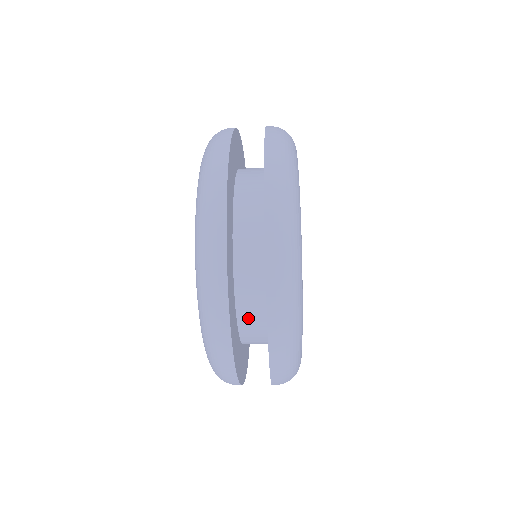
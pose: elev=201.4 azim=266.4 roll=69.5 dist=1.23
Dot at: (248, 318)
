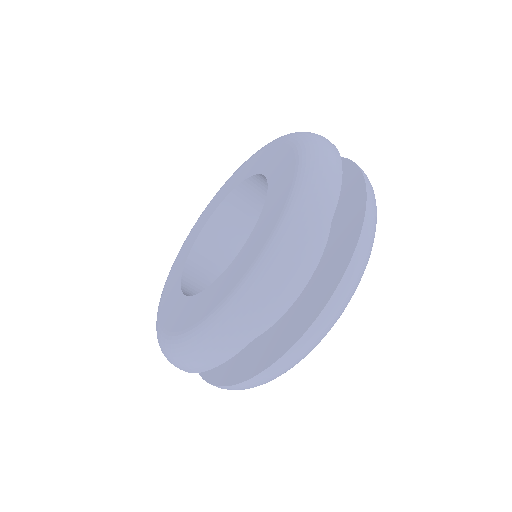
Dot at: occluded
